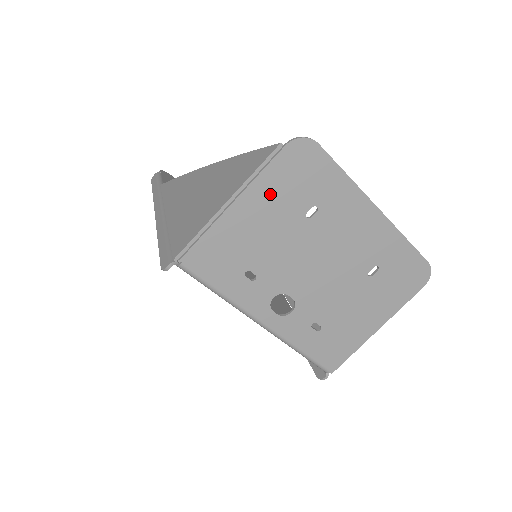
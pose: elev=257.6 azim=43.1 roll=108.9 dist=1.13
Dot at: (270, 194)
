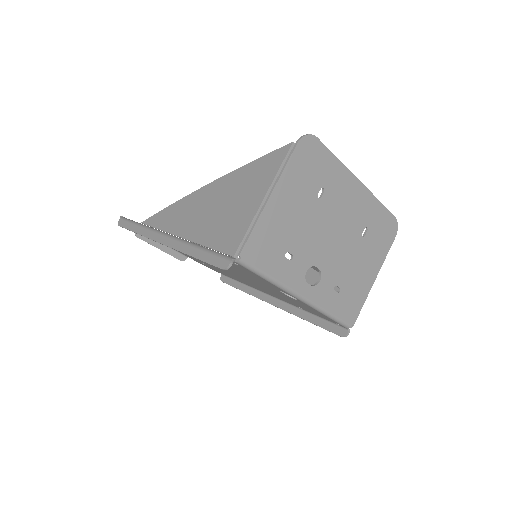
Dot at: (293, 184)
